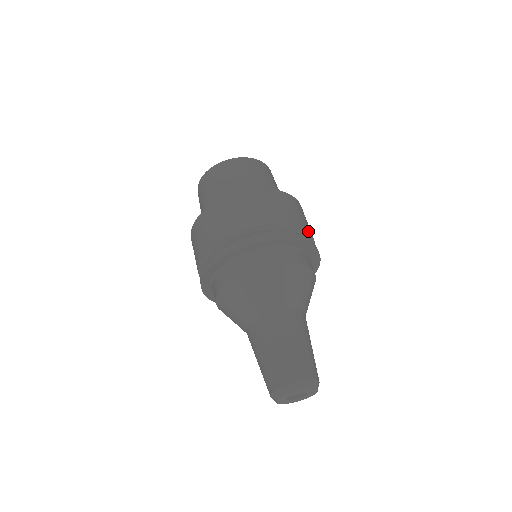
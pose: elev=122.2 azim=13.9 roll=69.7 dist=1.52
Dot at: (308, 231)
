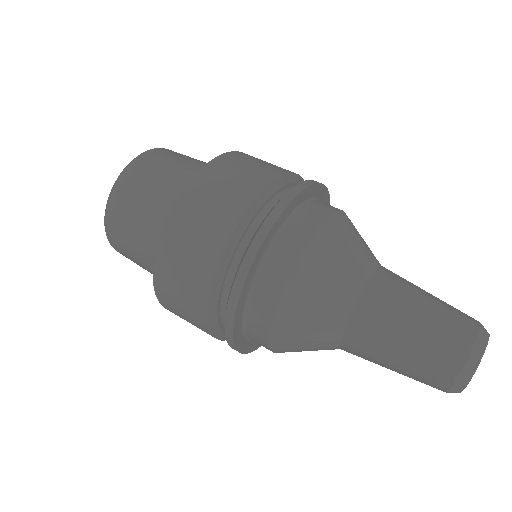
Dot at: (275, 178)
